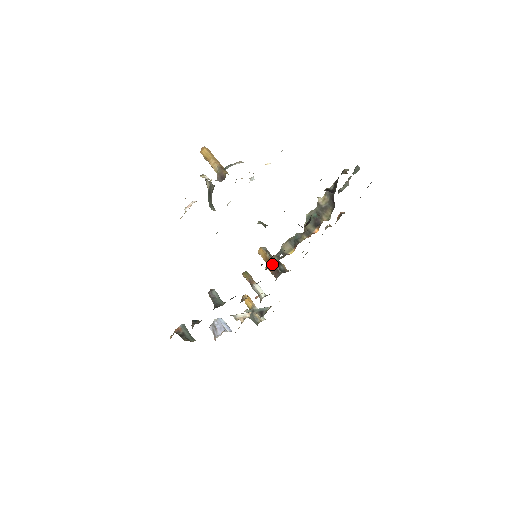
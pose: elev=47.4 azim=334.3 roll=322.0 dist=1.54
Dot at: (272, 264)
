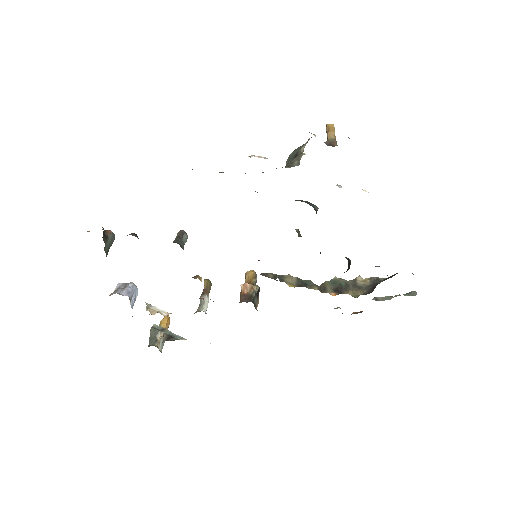
Dot at: (263, 275)
